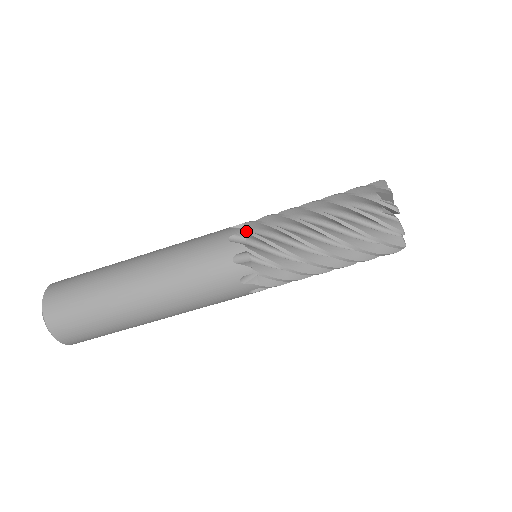
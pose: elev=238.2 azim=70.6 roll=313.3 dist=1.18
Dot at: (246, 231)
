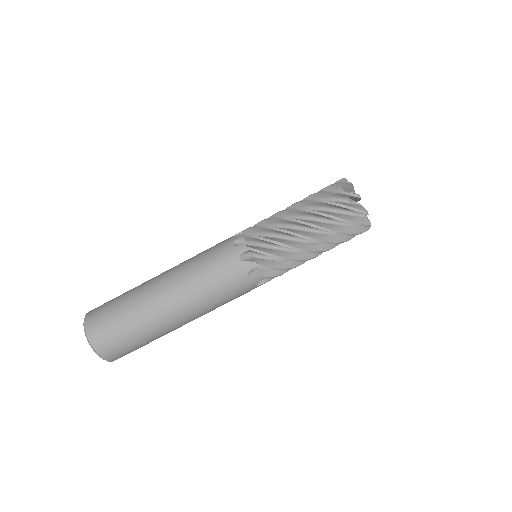
Dot at: (246, 235)
